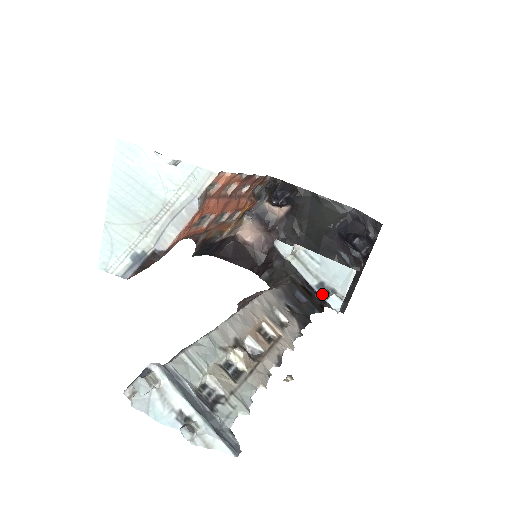
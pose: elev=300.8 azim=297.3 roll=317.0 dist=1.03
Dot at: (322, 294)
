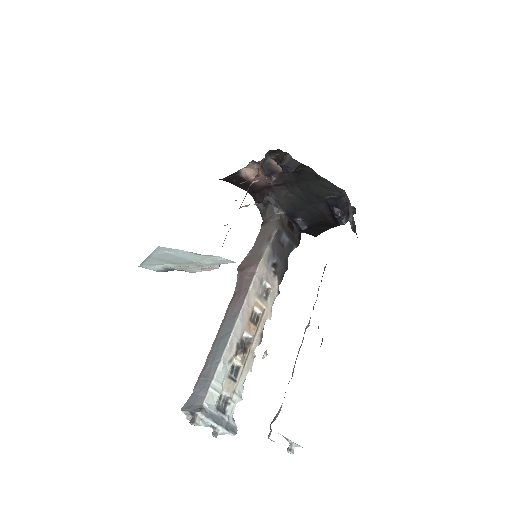
Dot at: (286, 439)
